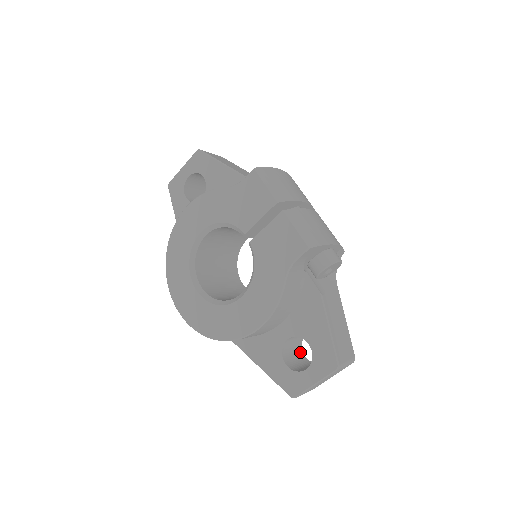
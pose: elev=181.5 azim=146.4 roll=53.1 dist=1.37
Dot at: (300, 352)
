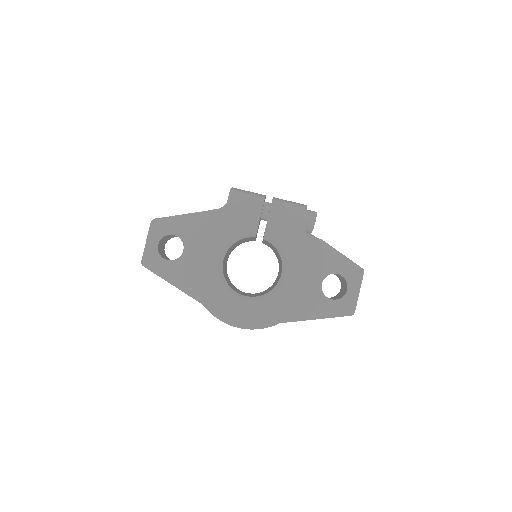
Dot at: occluded
